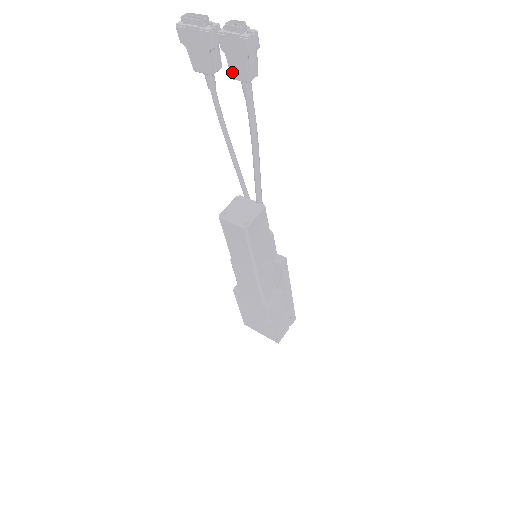
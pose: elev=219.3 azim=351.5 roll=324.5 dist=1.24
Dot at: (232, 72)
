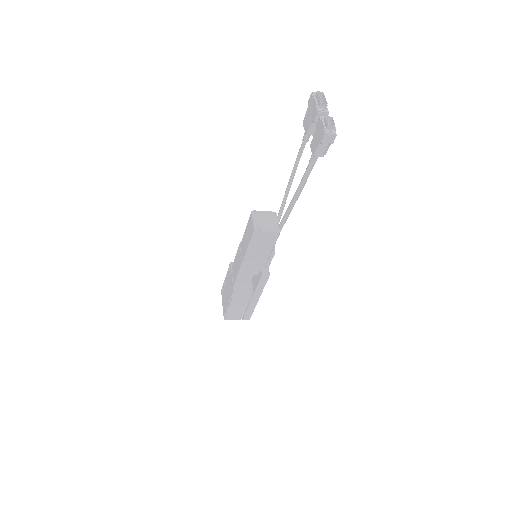
Dot at: (312, 143)
